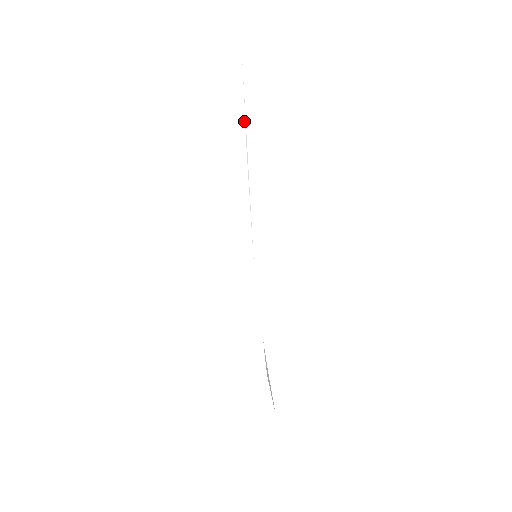
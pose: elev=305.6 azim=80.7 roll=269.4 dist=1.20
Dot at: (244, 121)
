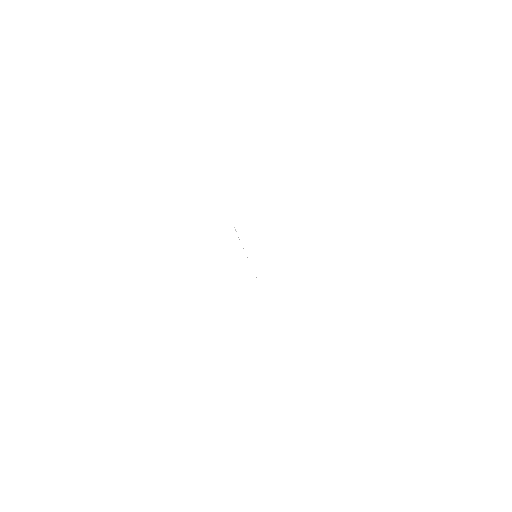
Dot at: occluded
